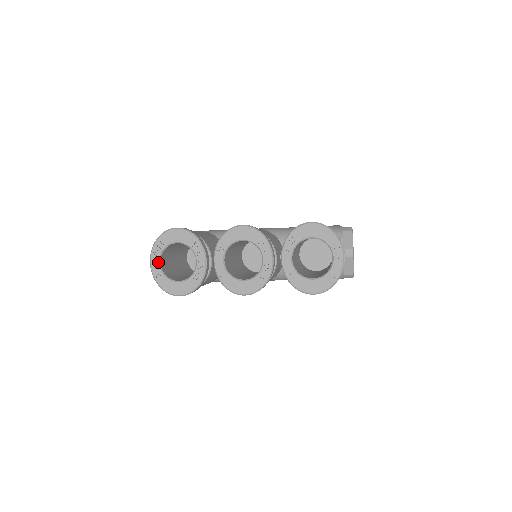
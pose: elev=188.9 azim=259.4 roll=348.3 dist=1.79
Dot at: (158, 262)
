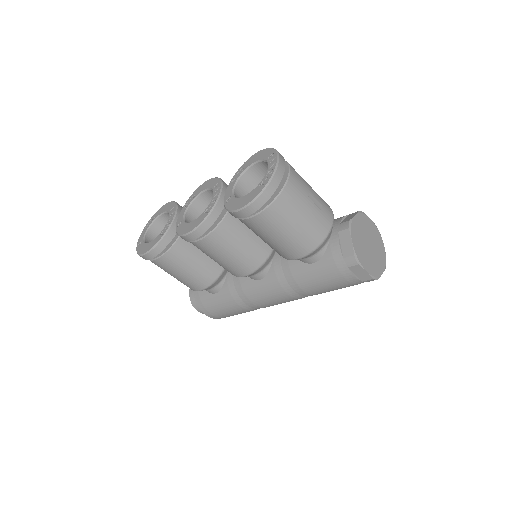
Dot at: (145, 233)
